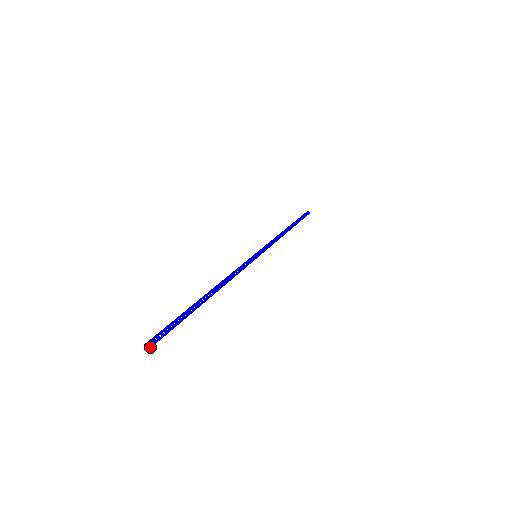
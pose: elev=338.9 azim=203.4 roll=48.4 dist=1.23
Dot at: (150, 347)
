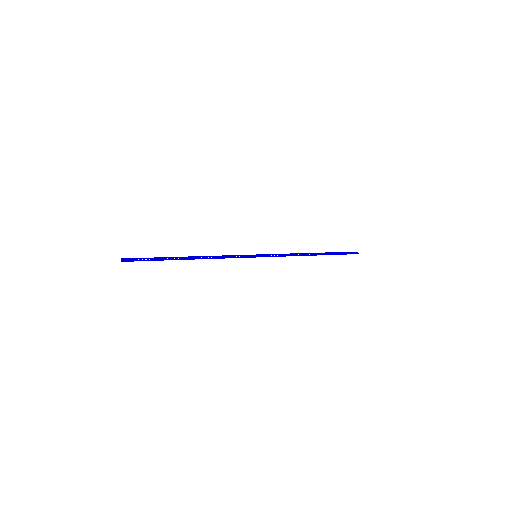
Dot at: (123, 261)
